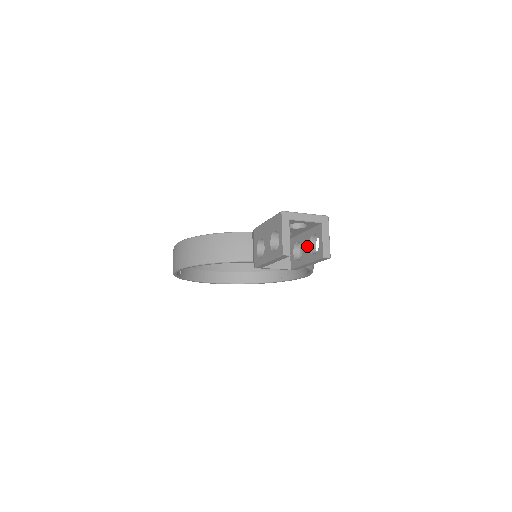
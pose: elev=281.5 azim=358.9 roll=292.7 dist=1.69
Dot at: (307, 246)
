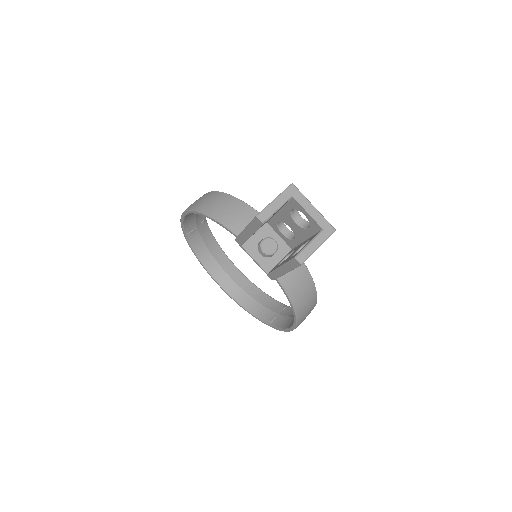
Dot at: (295, 251)
